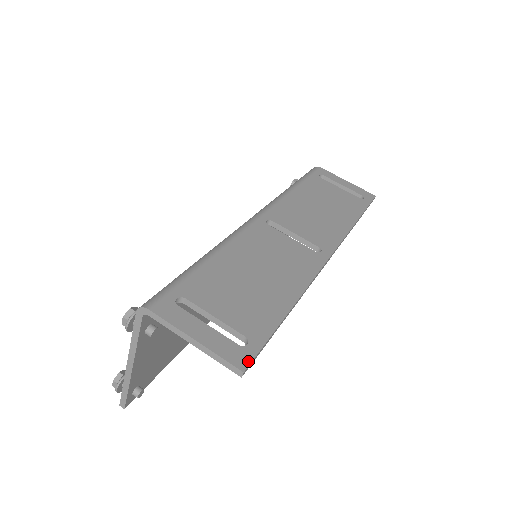
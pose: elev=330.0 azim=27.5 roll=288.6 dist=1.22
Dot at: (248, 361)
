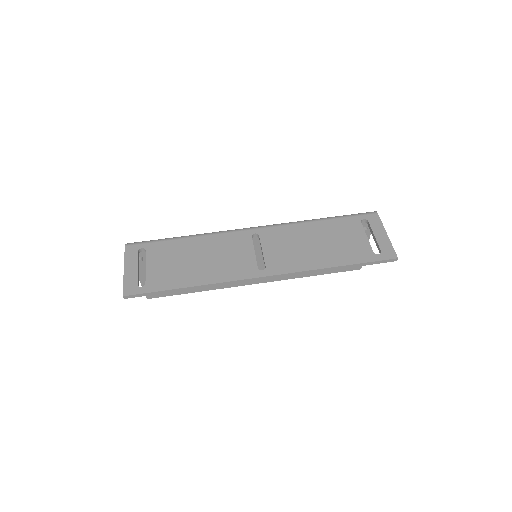
Dot at: (131, 293)
